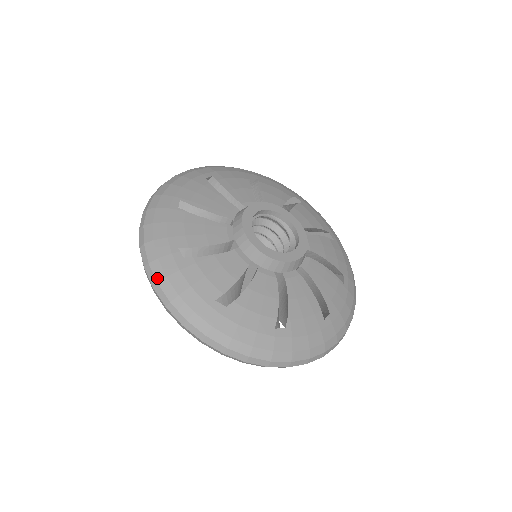
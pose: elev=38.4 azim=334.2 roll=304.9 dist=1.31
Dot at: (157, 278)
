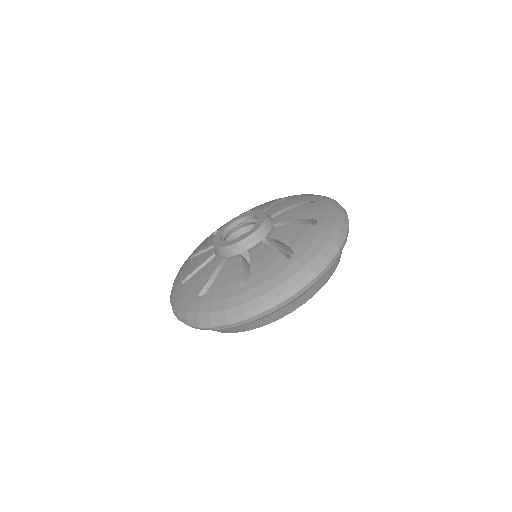
Dot at: (172, 307)
